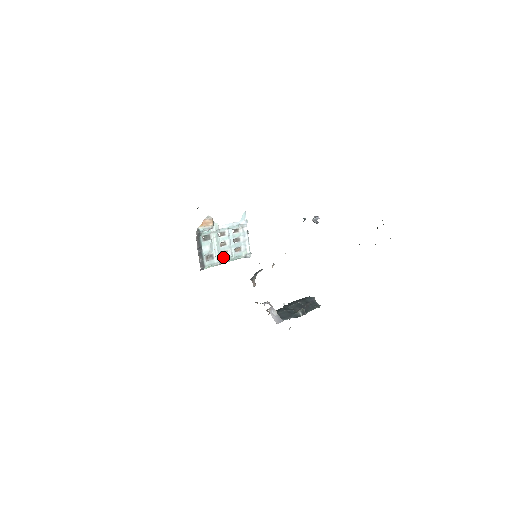
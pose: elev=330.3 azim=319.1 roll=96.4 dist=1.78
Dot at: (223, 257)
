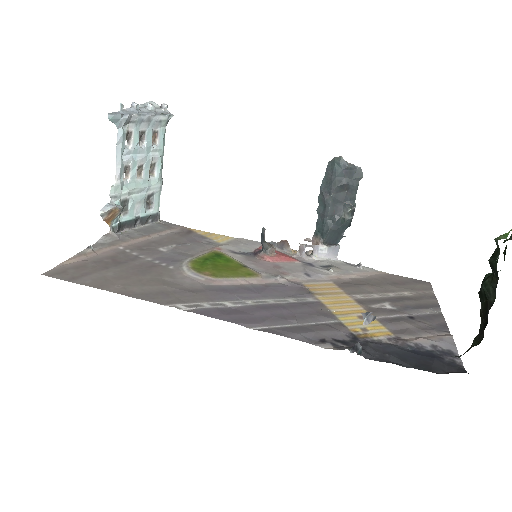
Dot at: (156, 174)
